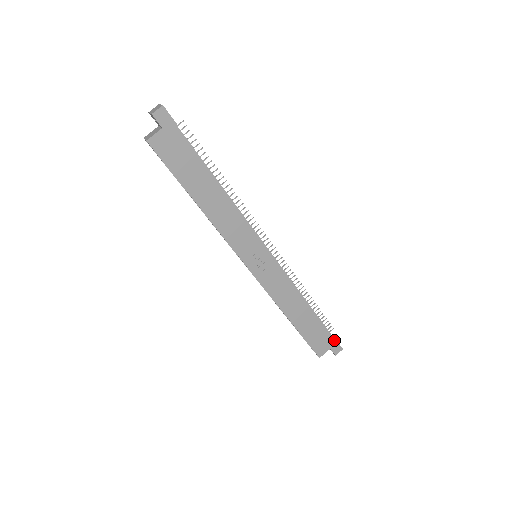
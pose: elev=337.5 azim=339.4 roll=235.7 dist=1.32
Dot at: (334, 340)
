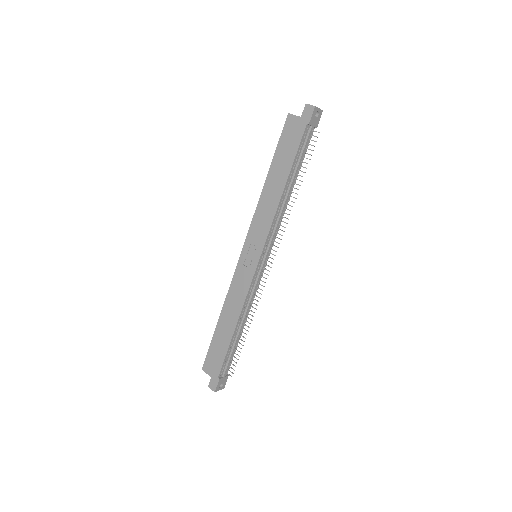
Dot at: (219, 377)
